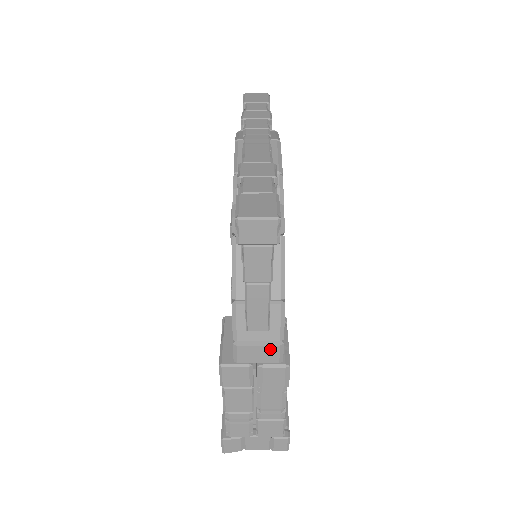
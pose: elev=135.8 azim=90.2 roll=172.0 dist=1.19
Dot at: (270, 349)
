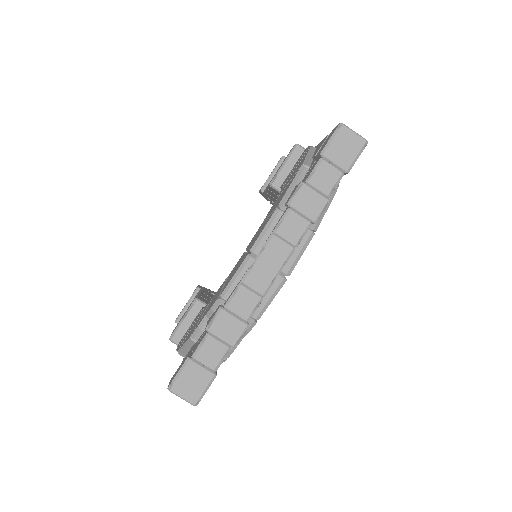
Dot at: occluded
